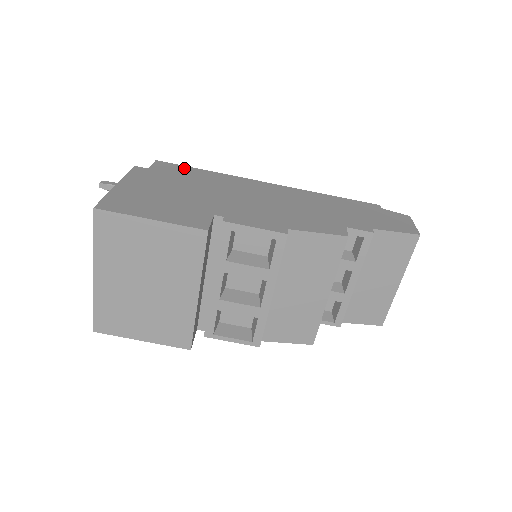
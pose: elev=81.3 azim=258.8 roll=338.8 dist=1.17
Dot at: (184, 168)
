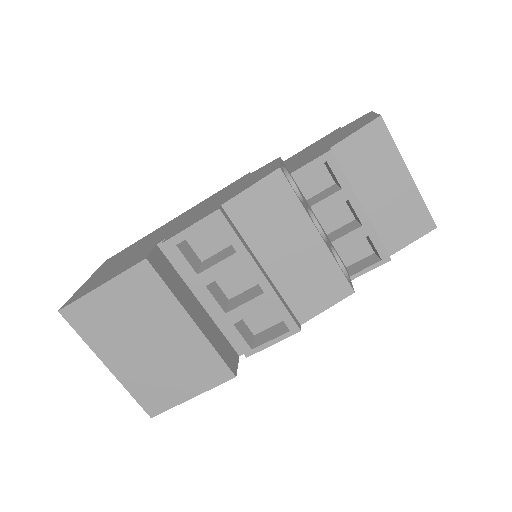
Dot at: occluded
